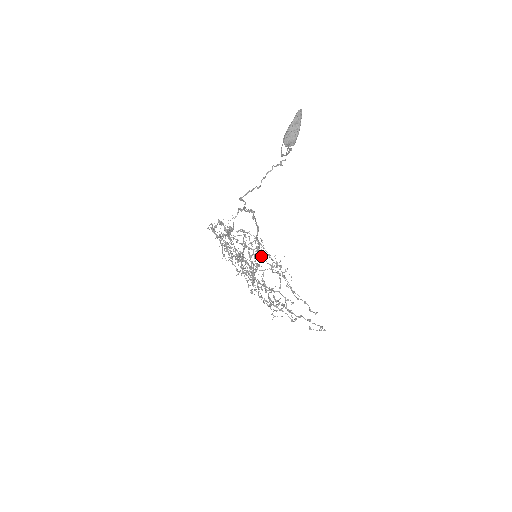
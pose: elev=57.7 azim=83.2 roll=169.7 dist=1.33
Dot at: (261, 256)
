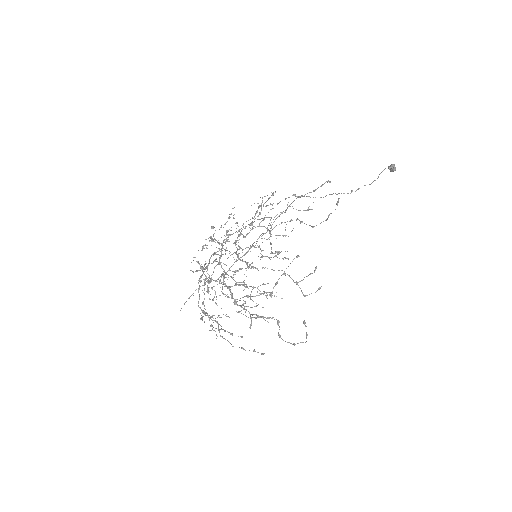
Dot at: occluded
